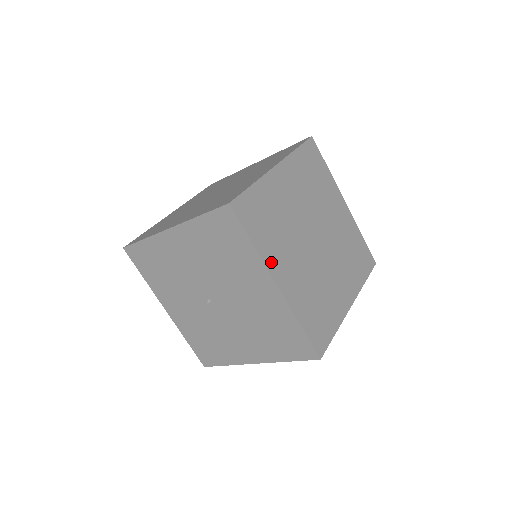
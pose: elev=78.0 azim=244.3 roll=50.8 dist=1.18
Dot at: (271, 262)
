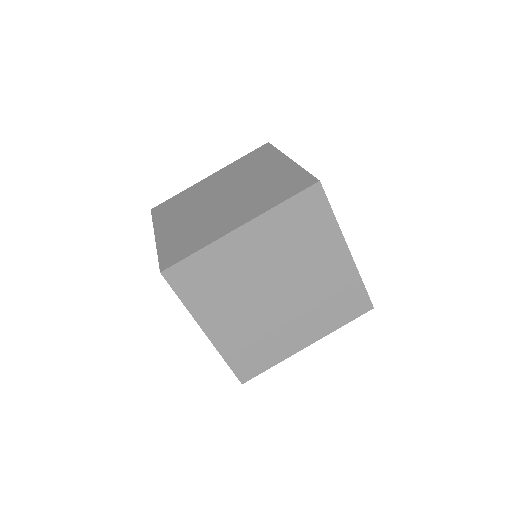
Dot at: (203, 316)
